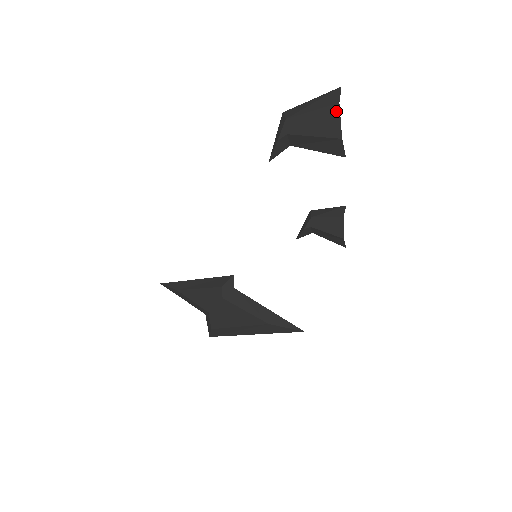
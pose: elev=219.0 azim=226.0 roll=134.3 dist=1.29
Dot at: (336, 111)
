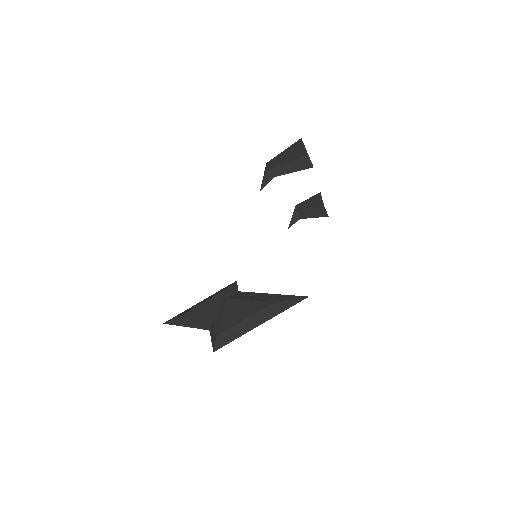
Dot at: (301, 145)
